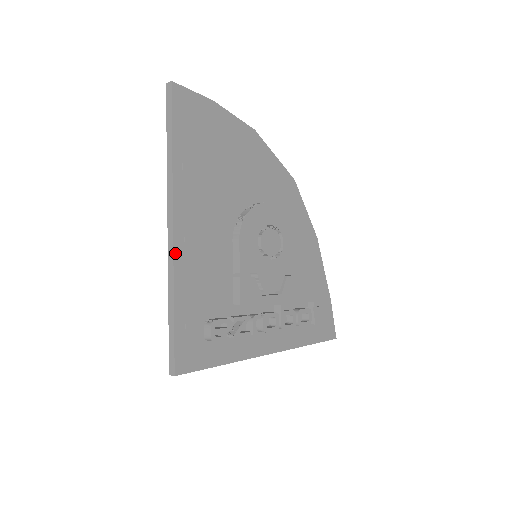
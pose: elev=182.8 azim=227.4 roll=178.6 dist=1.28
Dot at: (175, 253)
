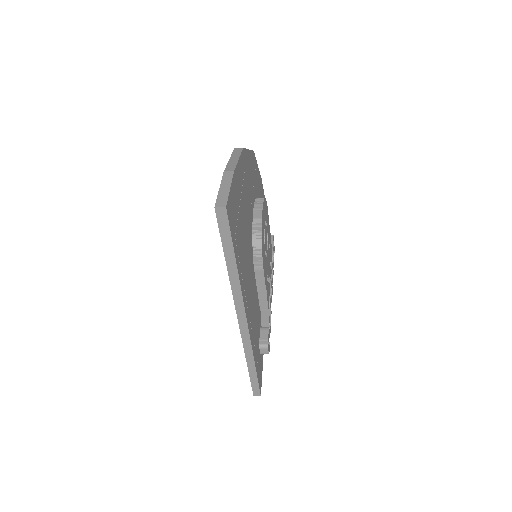
Dot at: (250, 337)
